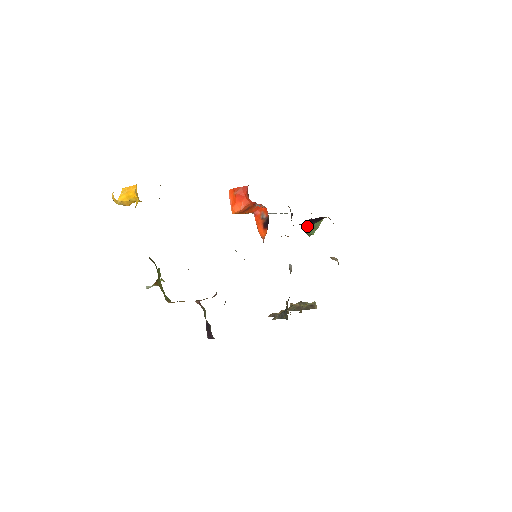
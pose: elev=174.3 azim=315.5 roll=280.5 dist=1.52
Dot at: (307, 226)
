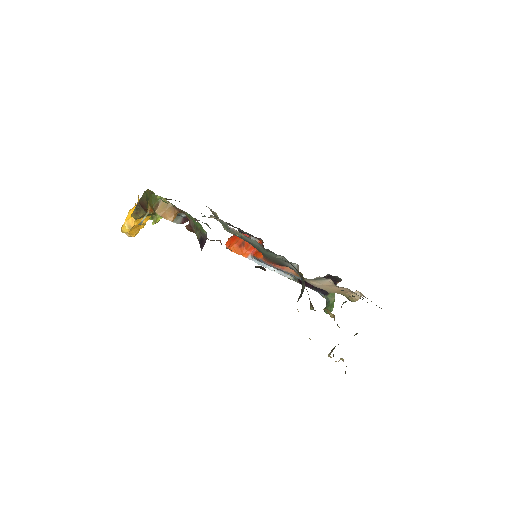
Dot at: occluded
